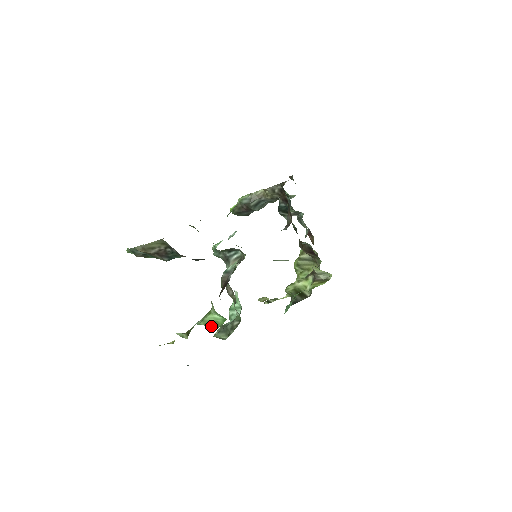
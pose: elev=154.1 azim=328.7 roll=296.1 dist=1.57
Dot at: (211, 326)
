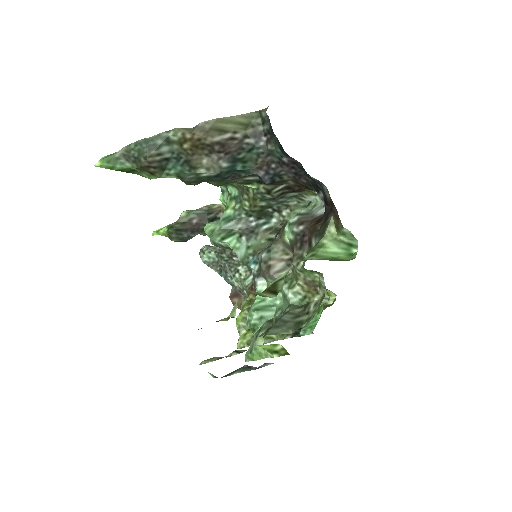
Dot at: (336, 260)
